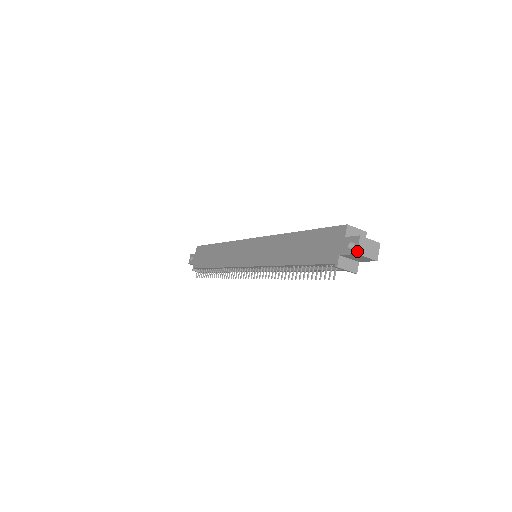
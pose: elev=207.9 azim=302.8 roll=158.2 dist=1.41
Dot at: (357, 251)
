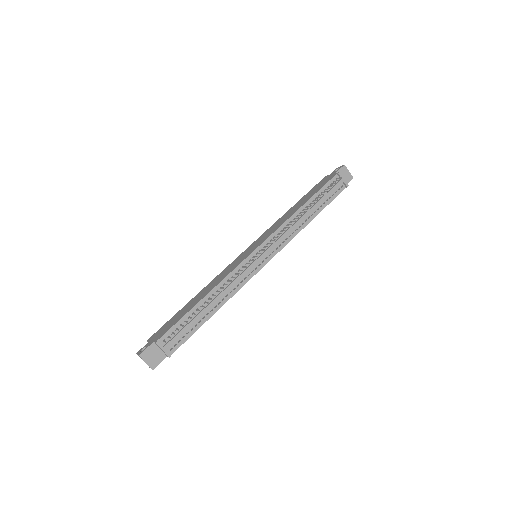
Dot at: (343, 165)
